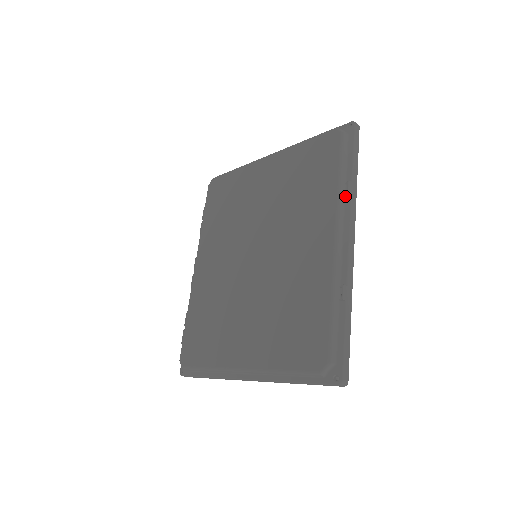
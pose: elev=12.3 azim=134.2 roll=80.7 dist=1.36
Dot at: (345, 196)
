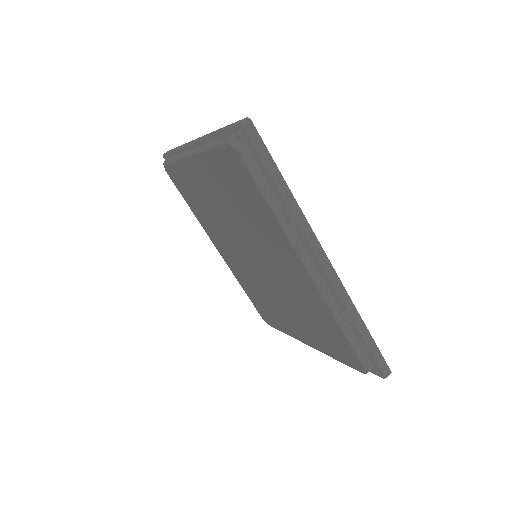
Dot at: (291, 224)
